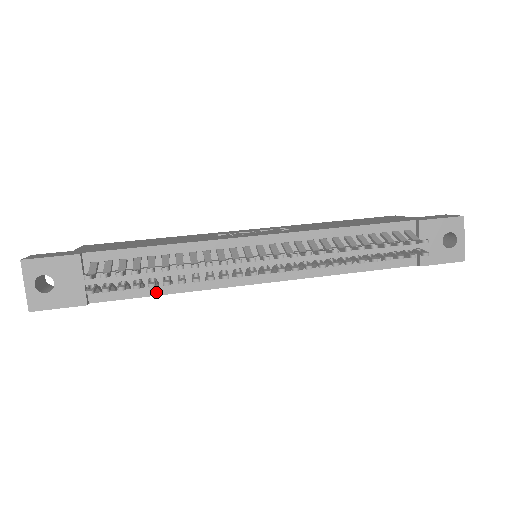
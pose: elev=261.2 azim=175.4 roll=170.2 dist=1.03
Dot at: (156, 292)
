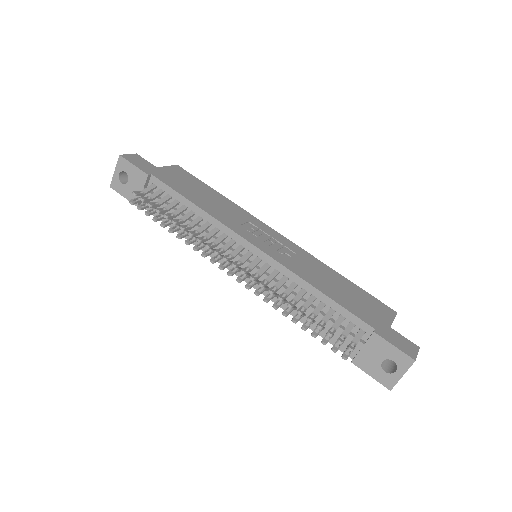
Dot at: occluded
